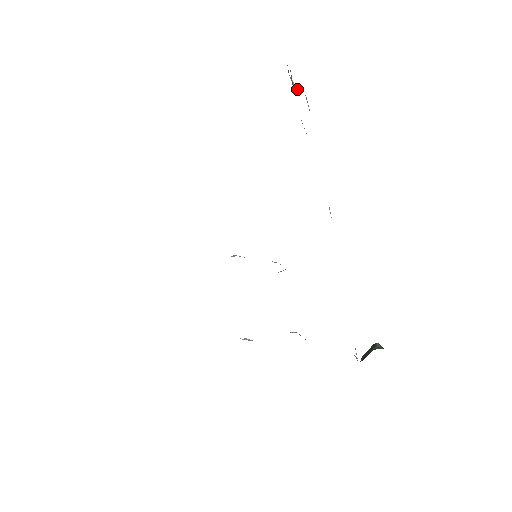
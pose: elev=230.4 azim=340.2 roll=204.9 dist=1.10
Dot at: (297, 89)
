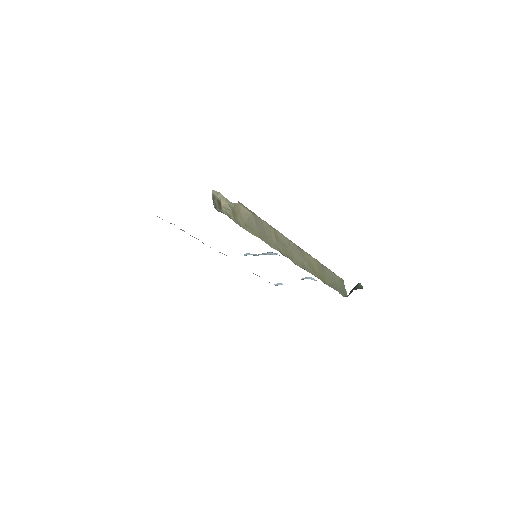
Dot at: (226, 202)
